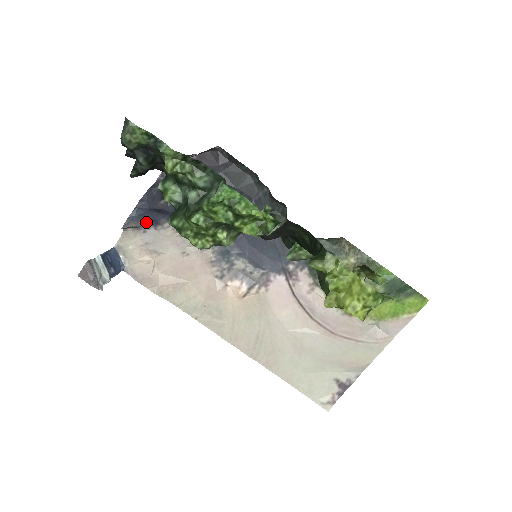
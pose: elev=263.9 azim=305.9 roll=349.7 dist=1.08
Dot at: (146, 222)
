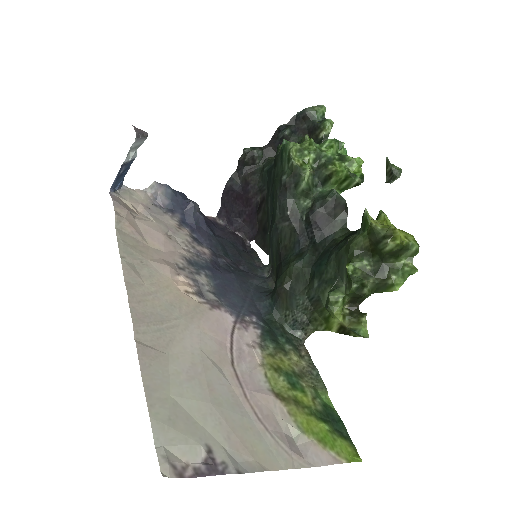
Dot at: (166, 204)
